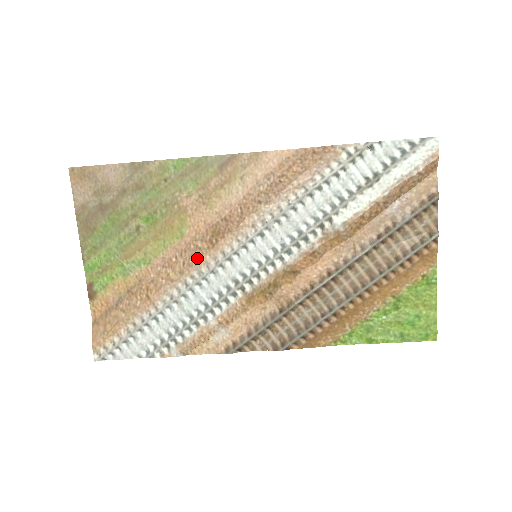
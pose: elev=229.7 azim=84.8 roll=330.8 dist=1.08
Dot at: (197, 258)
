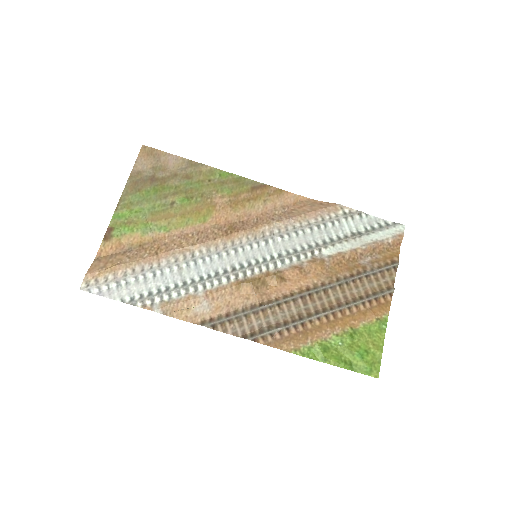
Dot at: (211, 239)
